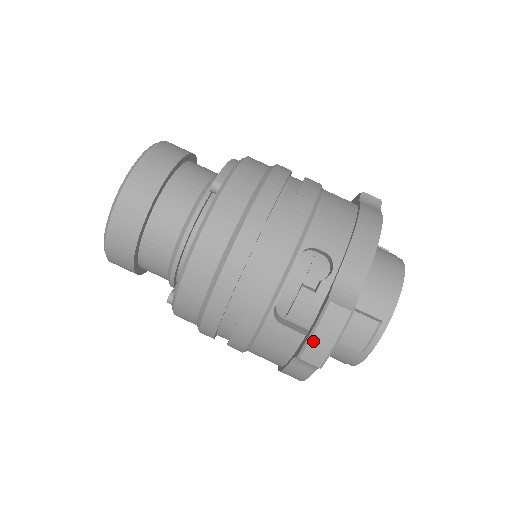
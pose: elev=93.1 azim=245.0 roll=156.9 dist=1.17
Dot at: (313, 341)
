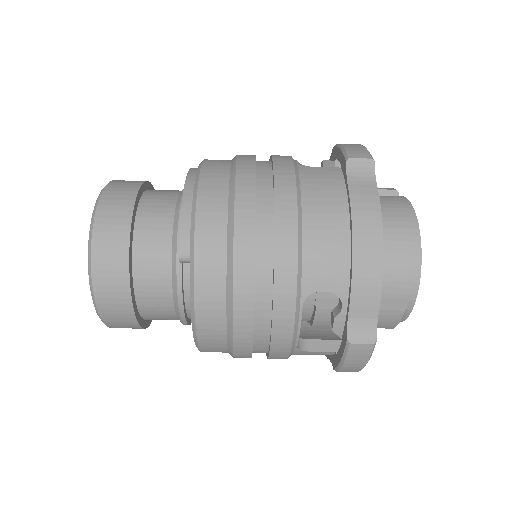
Dot at: (345, 366)
